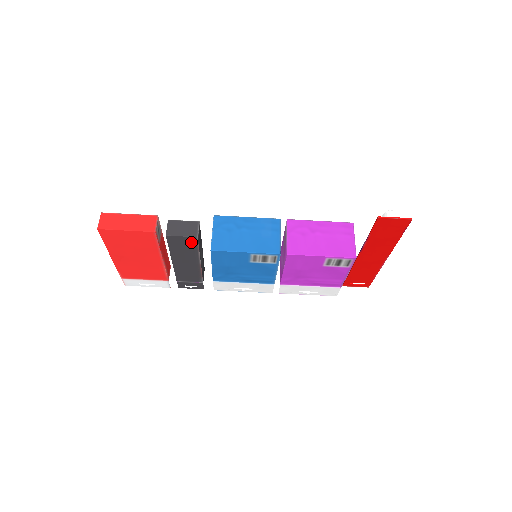
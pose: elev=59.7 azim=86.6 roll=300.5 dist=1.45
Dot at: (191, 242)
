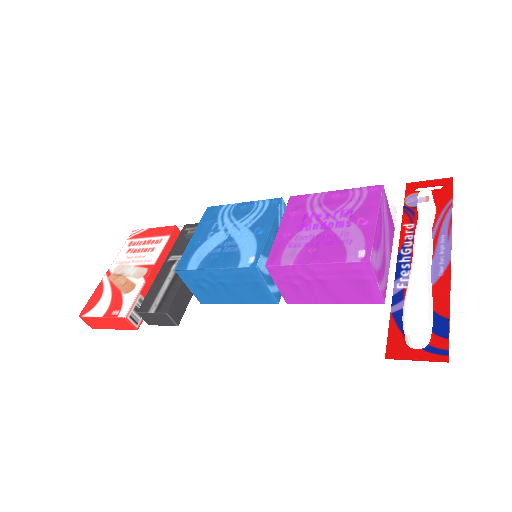
Dot at: occluded
